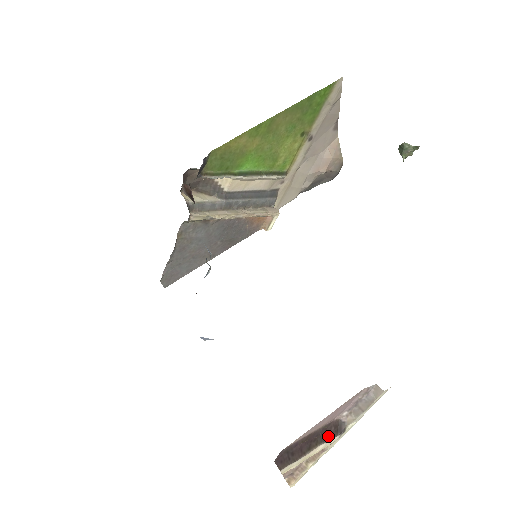
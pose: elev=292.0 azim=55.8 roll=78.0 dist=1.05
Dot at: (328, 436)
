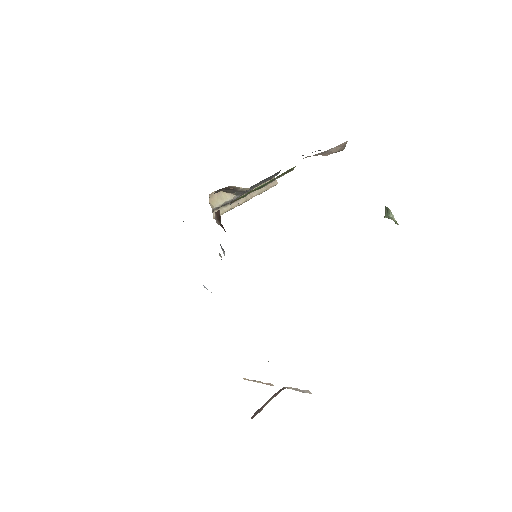
Dot at: (276, 394)
